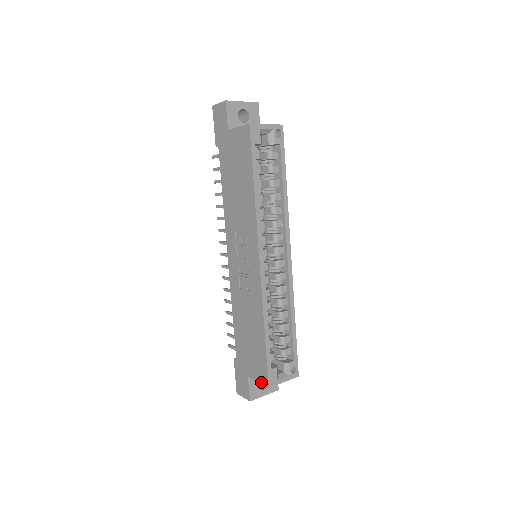
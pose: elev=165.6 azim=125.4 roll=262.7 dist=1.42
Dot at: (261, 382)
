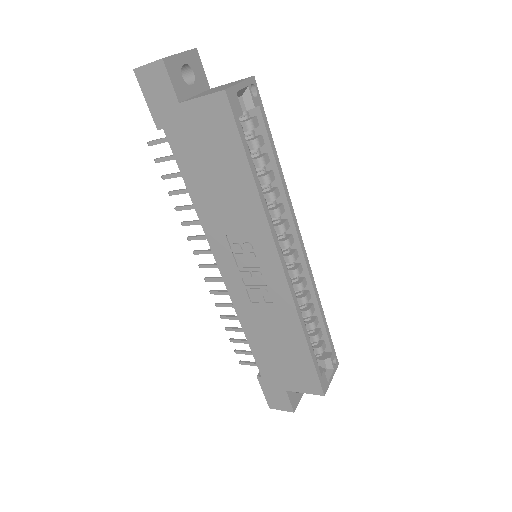
Dot at: (310, 392)
